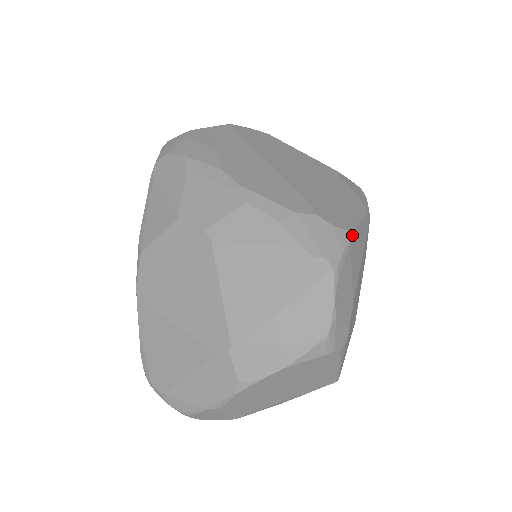
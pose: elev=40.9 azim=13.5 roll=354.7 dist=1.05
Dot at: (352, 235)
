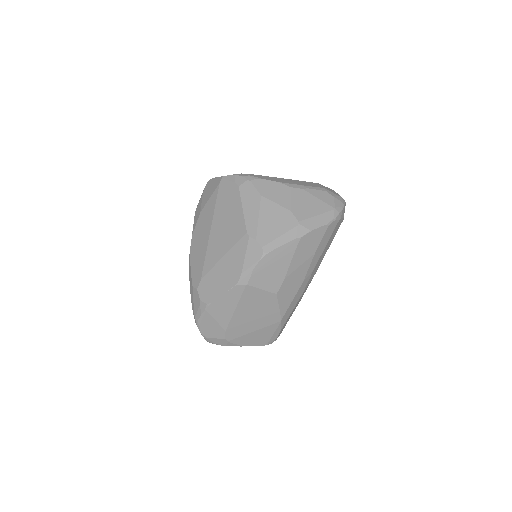
Dot at: (208, 306)
